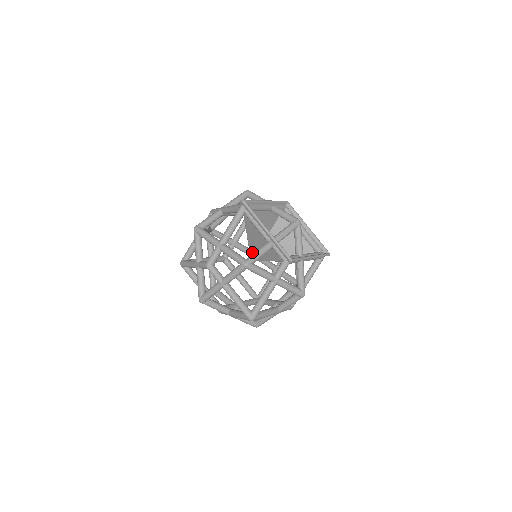
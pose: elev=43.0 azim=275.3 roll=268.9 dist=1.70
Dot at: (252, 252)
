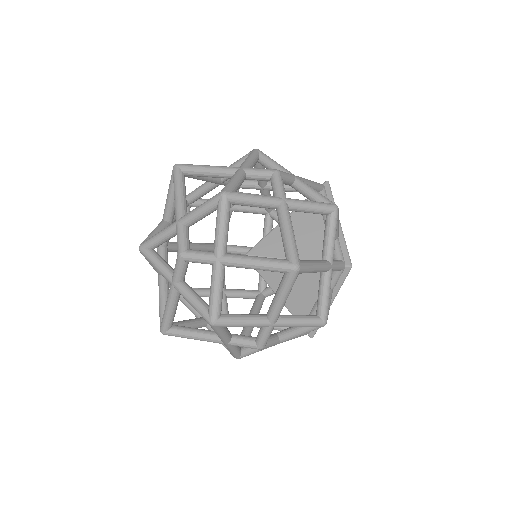
Dot at: (266, 243)
